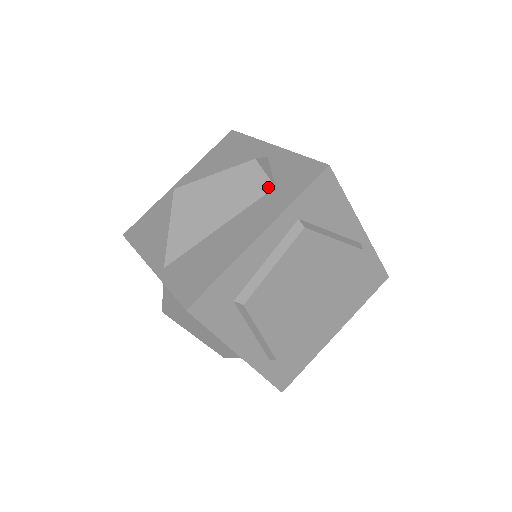
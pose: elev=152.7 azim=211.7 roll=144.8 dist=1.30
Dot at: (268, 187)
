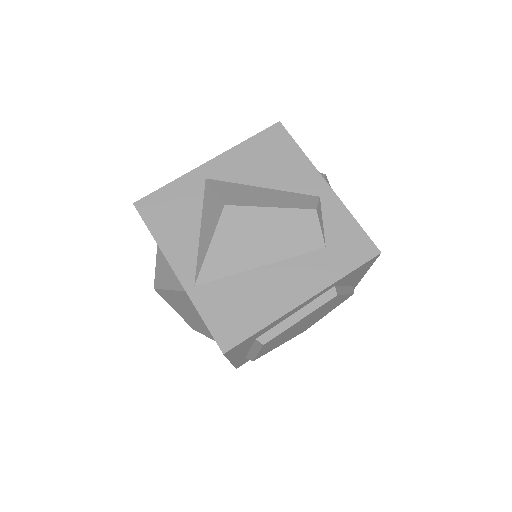
Dot at: (319, 244)
